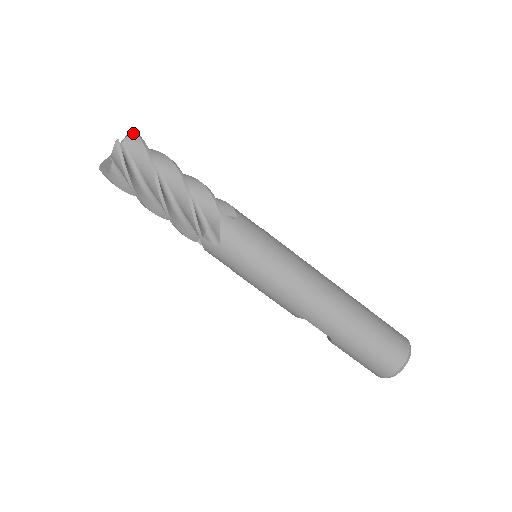
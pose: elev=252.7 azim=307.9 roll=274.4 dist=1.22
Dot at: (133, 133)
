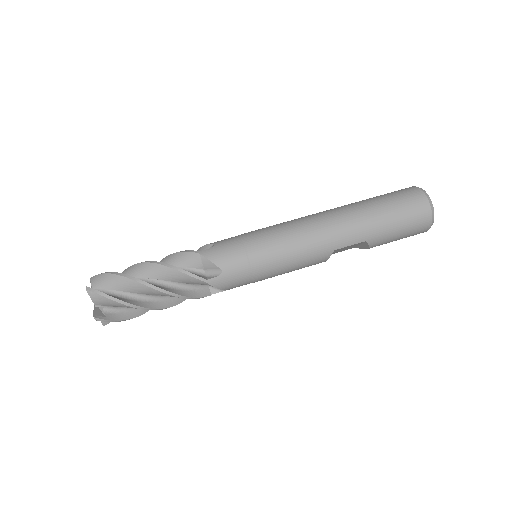
Dot at: (93, 278)
